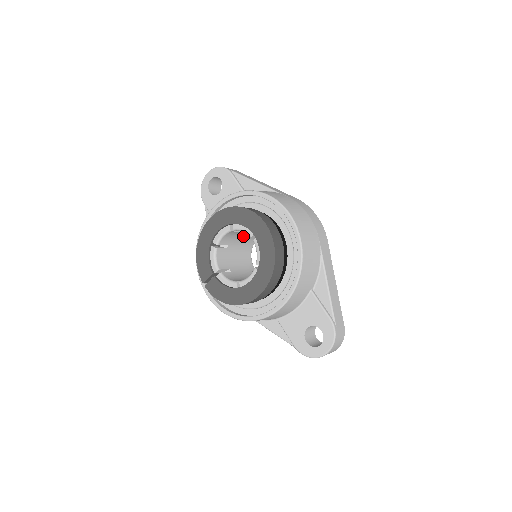
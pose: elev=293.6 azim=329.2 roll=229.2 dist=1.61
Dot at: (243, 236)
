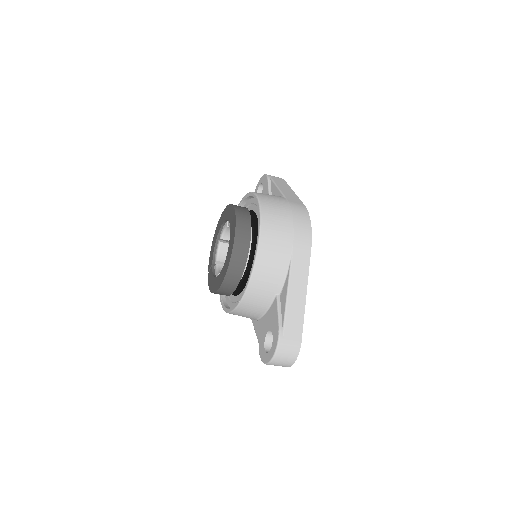
Dot at: occluded
